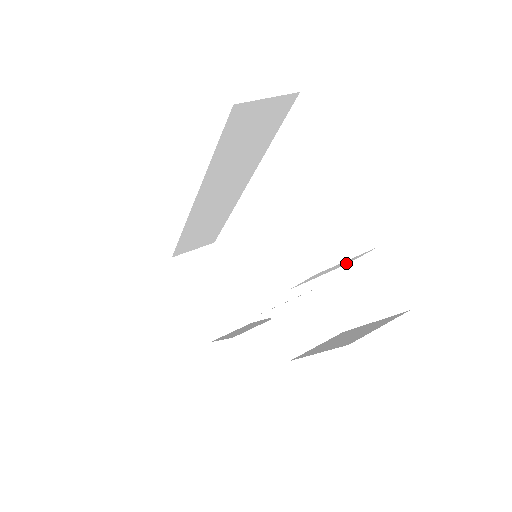
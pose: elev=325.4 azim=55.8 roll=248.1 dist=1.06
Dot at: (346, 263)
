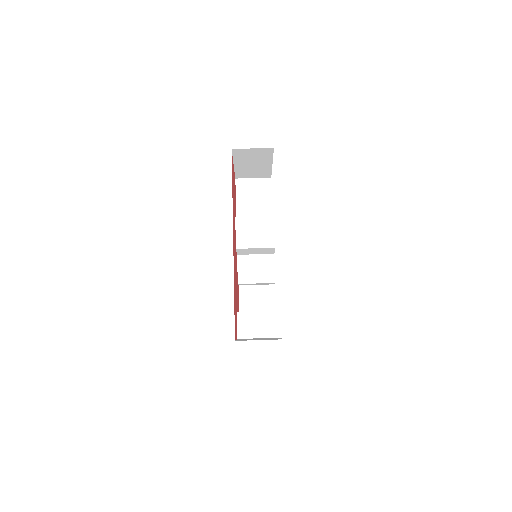
Dot at: occluded
